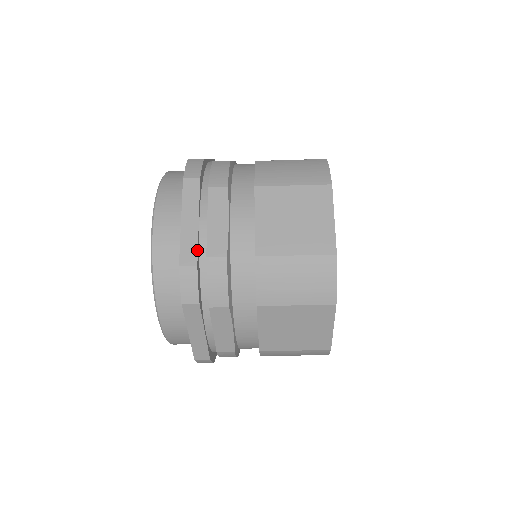
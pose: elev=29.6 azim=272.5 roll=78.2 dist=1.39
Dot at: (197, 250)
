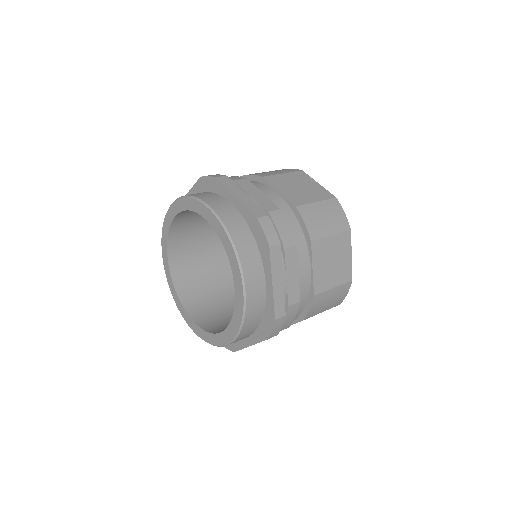
Dot at: occluded
